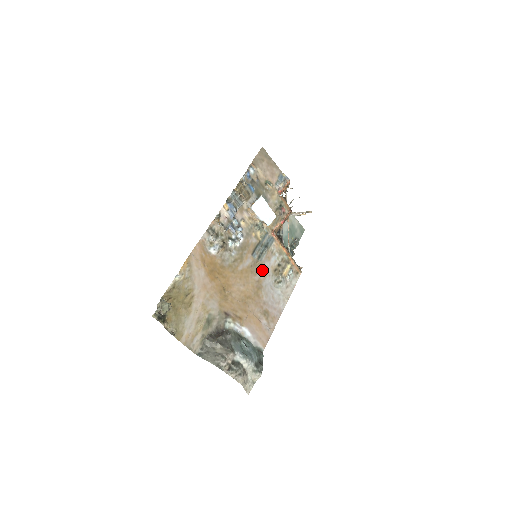
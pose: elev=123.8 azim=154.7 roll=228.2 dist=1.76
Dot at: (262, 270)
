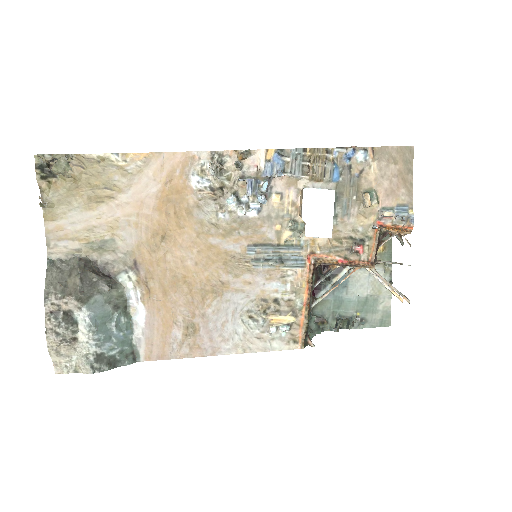
Dot at: (244, 278)
